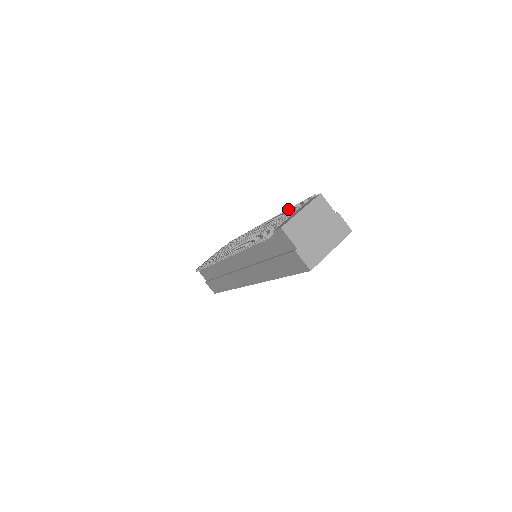
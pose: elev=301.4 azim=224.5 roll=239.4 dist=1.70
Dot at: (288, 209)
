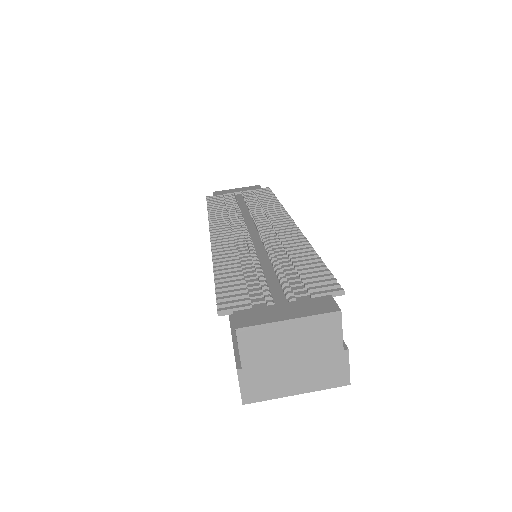
Dot at: (313, 255)
